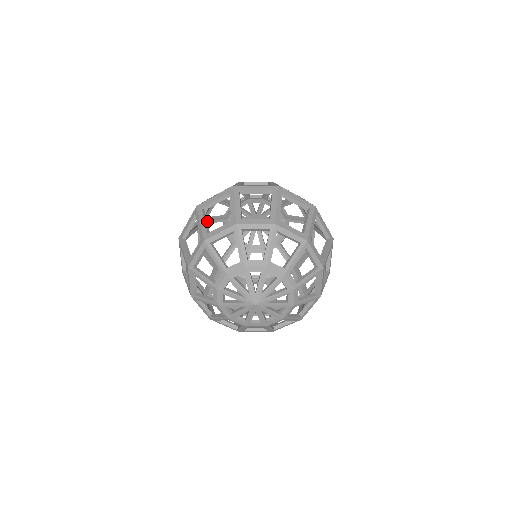
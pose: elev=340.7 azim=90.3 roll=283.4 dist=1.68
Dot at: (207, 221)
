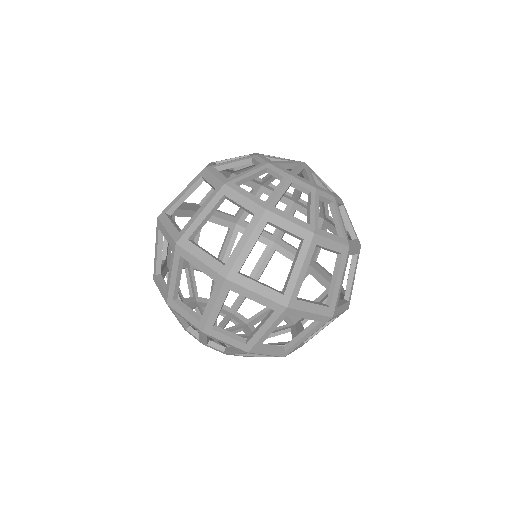
Dot at: occluded
